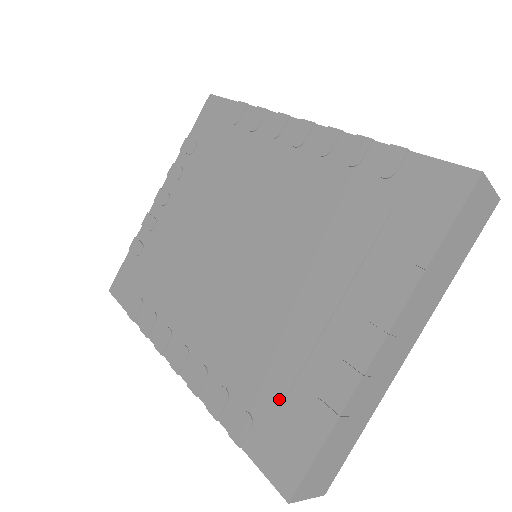
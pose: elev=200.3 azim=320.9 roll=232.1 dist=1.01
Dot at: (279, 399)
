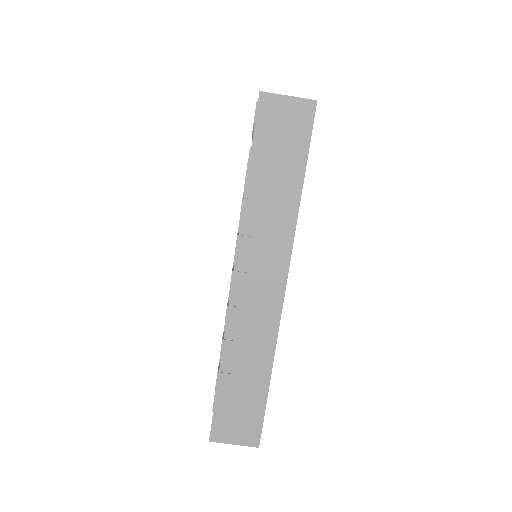
Dot at: (249, 151)
